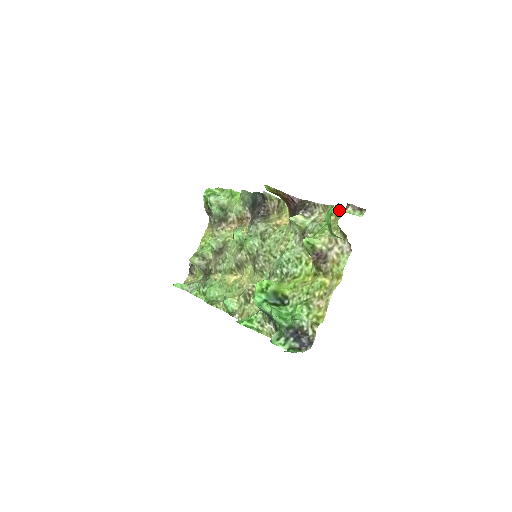
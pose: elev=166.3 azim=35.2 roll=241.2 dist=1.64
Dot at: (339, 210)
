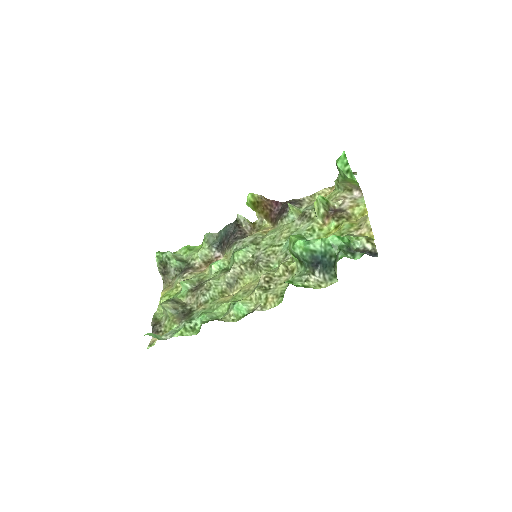
Dot at: (328, 191)
